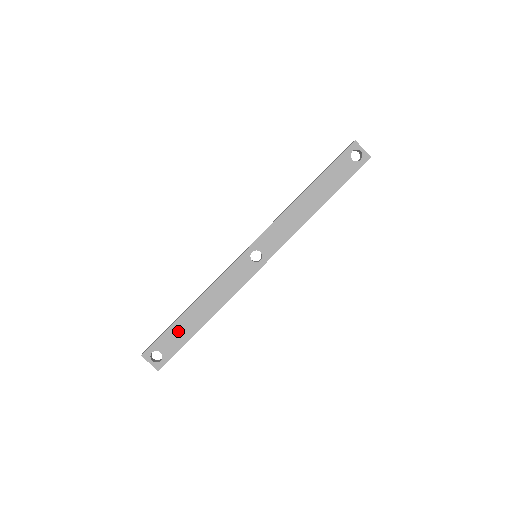
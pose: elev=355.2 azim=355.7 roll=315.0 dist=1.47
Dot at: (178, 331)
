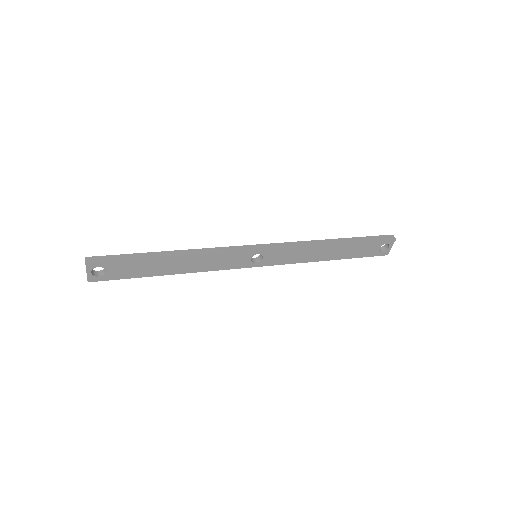
Dot at: (140, 266)
